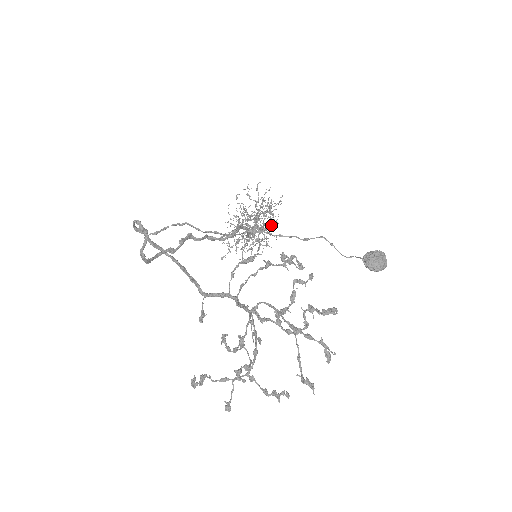
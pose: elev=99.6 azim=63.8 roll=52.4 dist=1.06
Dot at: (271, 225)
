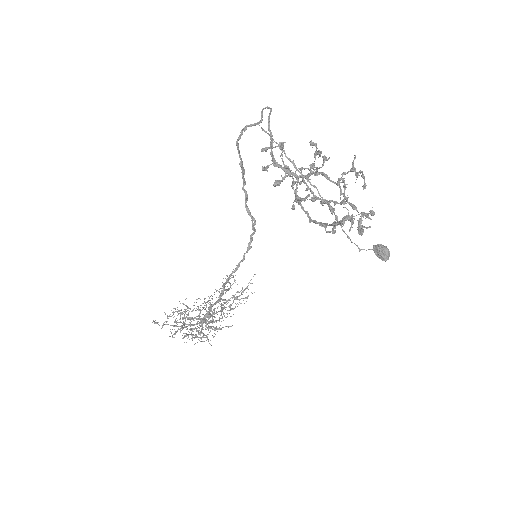
Dot at: (227, 316)
